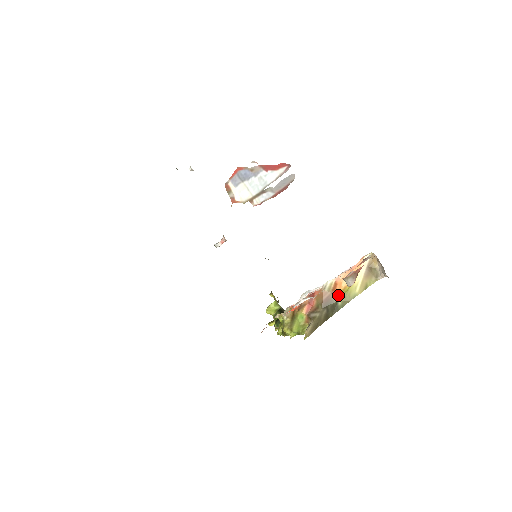
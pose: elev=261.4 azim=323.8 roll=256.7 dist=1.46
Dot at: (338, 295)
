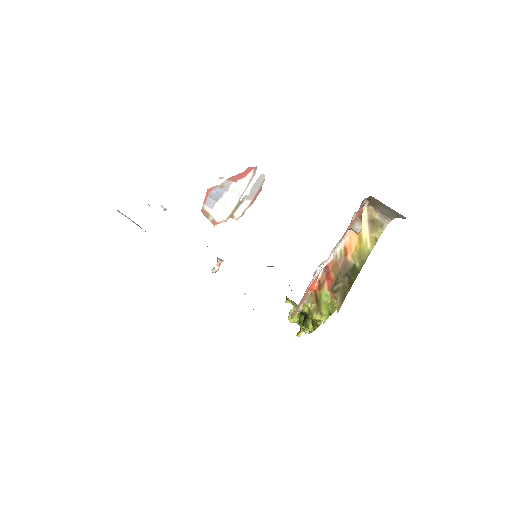
Dot at: (352, 258)
